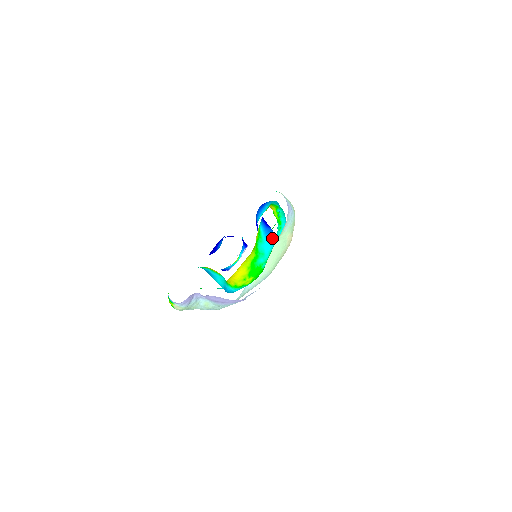
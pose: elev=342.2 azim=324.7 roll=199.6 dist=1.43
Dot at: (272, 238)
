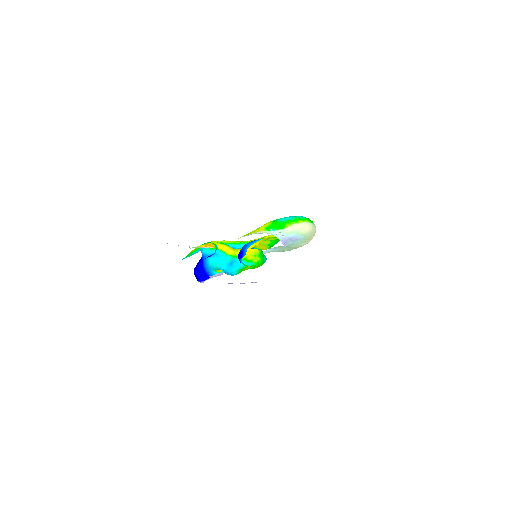
Dot at: occluded
